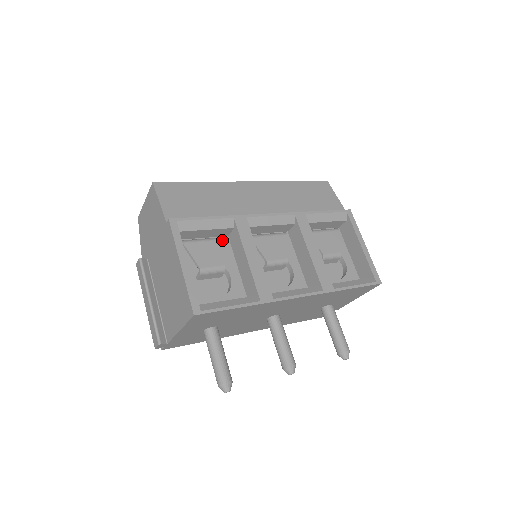
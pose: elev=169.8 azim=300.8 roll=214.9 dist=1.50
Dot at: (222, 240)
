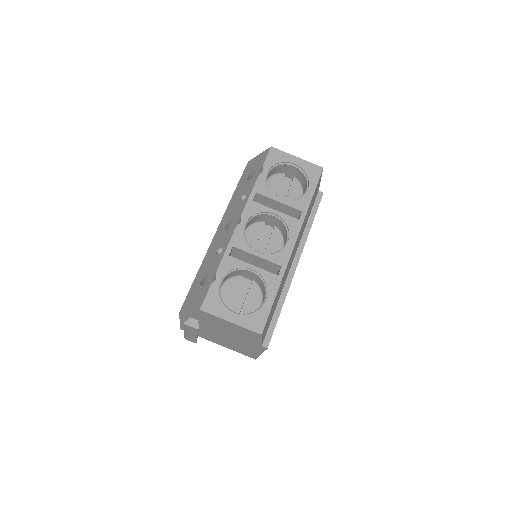
Dot at: occluded
